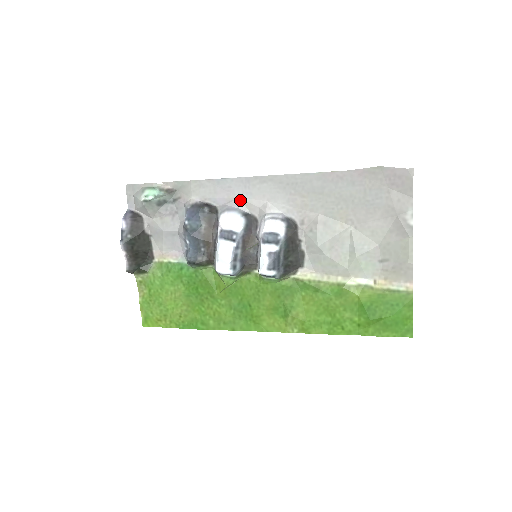
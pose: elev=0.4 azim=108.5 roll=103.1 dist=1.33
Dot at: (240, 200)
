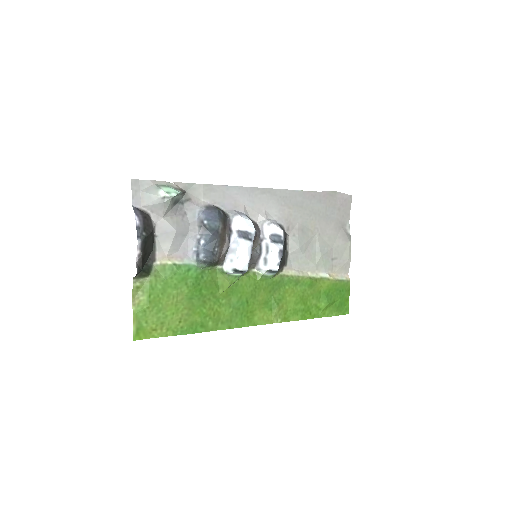
Dot at: (244, 206)
